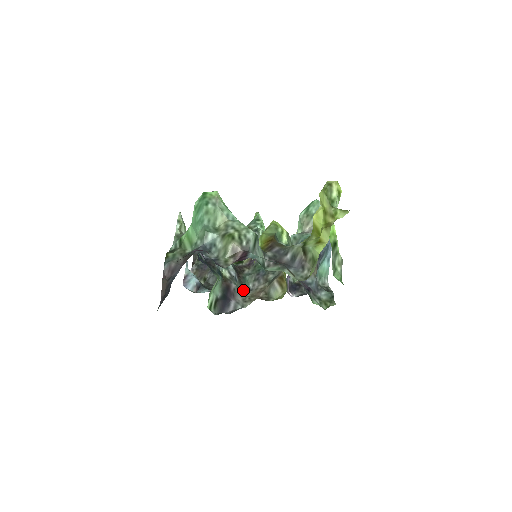
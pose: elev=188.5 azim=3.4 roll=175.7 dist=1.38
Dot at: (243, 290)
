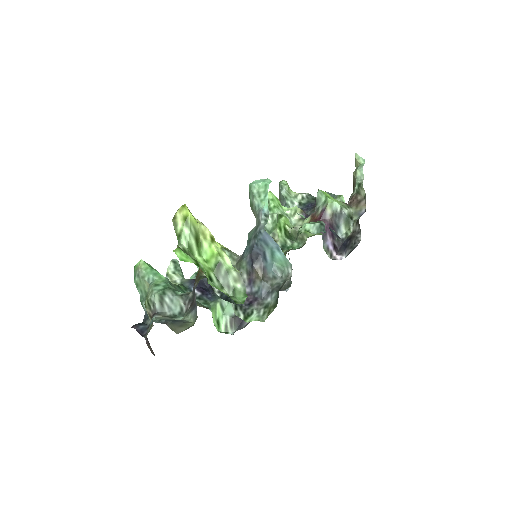
Dot at: occluded
